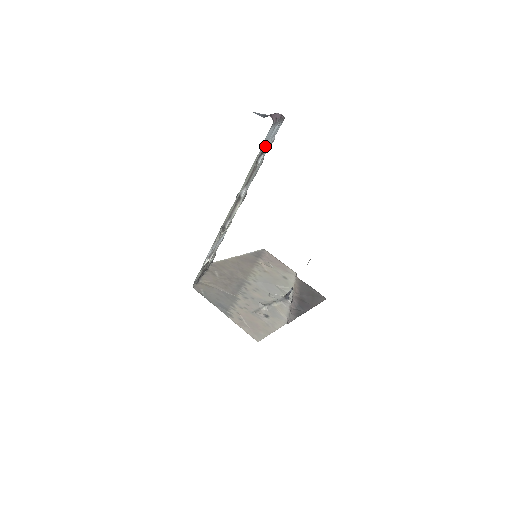
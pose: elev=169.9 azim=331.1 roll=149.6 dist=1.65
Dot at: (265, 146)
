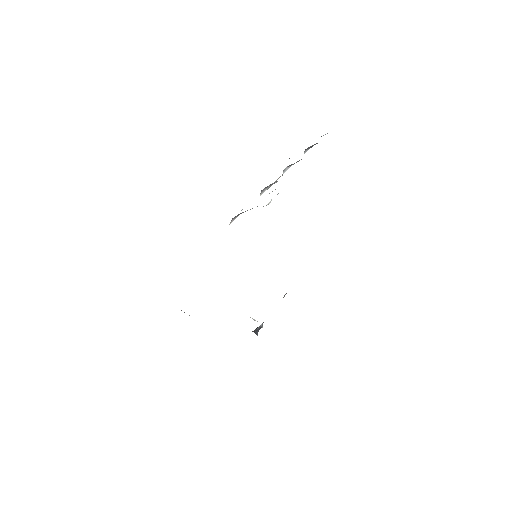
Dot at: occluded
